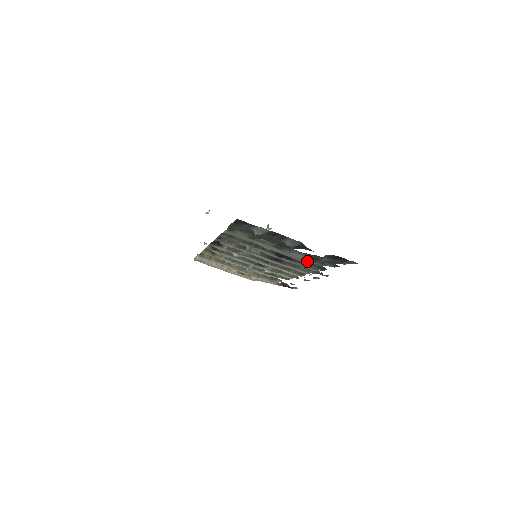
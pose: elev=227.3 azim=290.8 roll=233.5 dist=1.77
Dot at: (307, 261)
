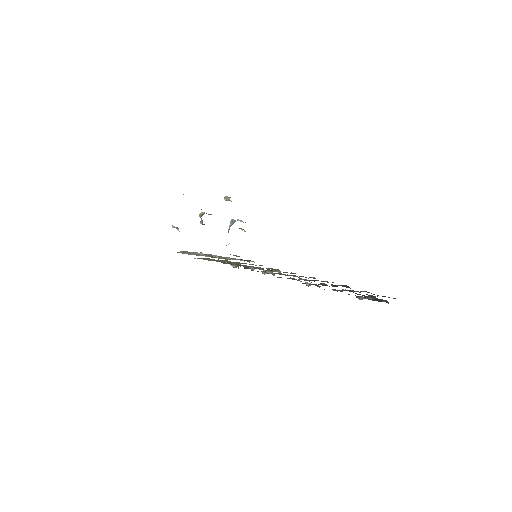
Dot at: occluded
